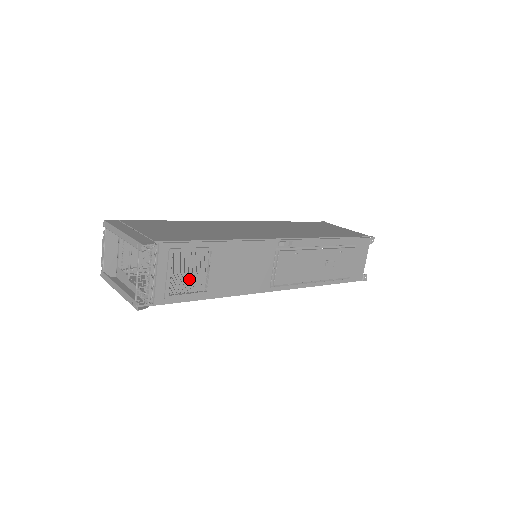
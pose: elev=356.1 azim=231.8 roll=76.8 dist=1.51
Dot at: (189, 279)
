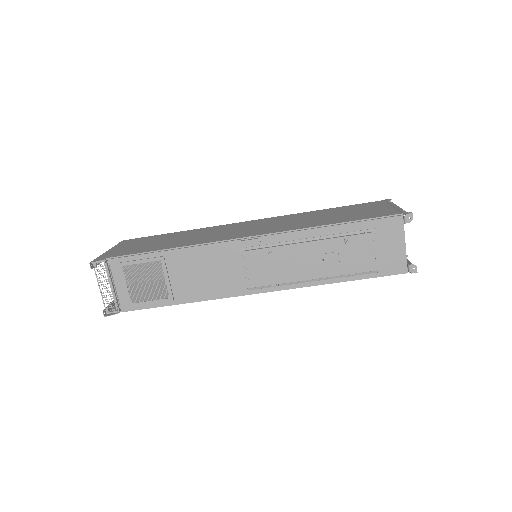
Dot at: (147, 288)
